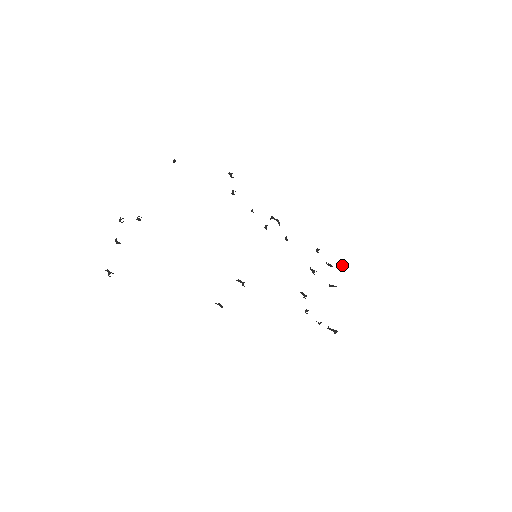
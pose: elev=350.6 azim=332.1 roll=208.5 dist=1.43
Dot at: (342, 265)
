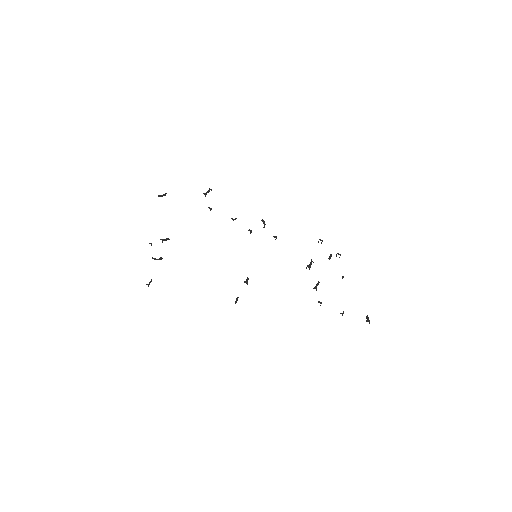
Dot at: occluded
